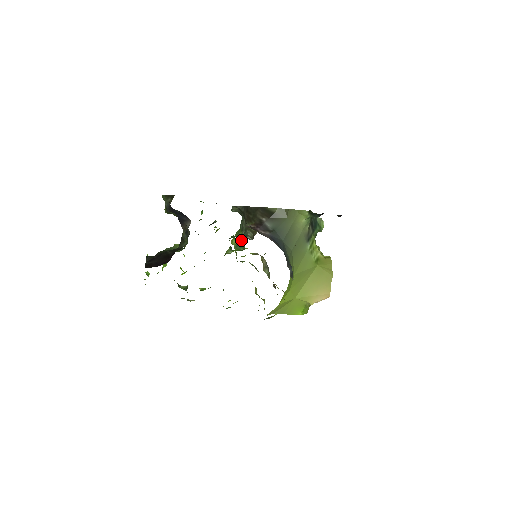
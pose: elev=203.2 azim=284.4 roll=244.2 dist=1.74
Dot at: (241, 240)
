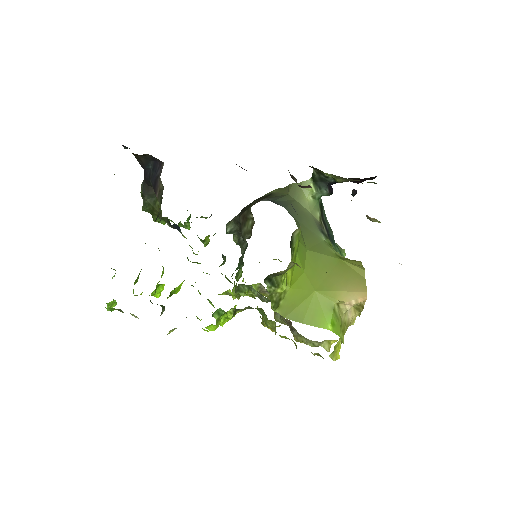
Dot at: (239, 263)
